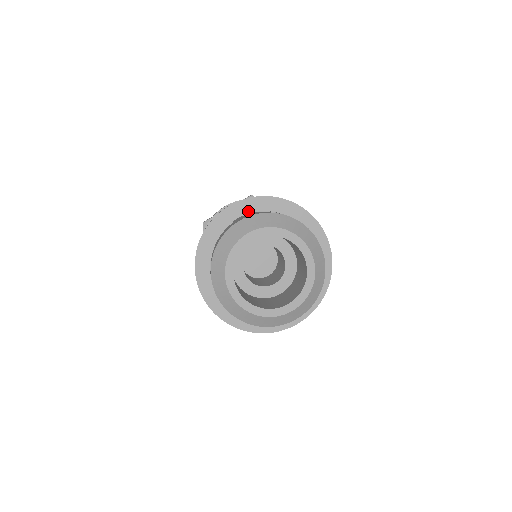
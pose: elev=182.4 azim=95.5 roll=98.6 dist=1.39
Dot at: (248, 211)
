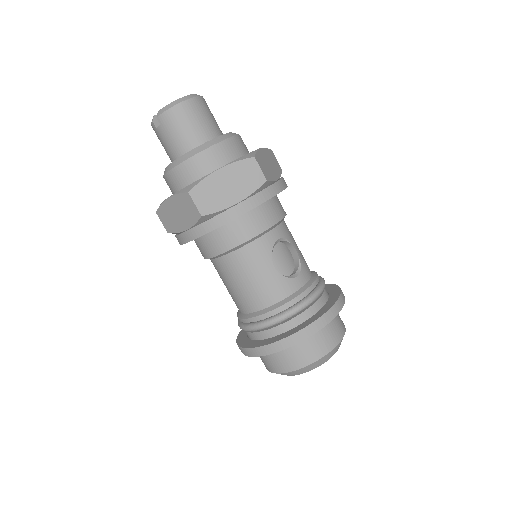
Dot at: occluded
